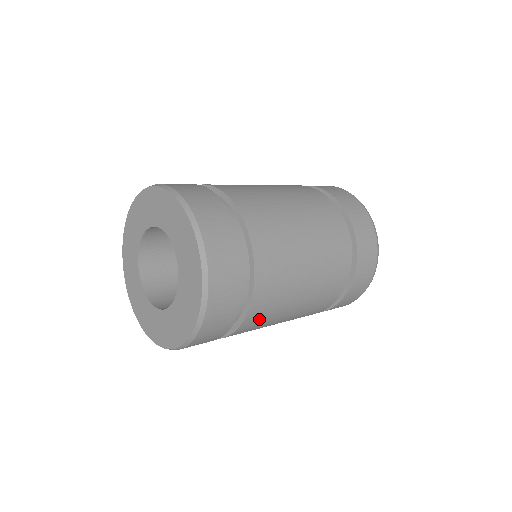
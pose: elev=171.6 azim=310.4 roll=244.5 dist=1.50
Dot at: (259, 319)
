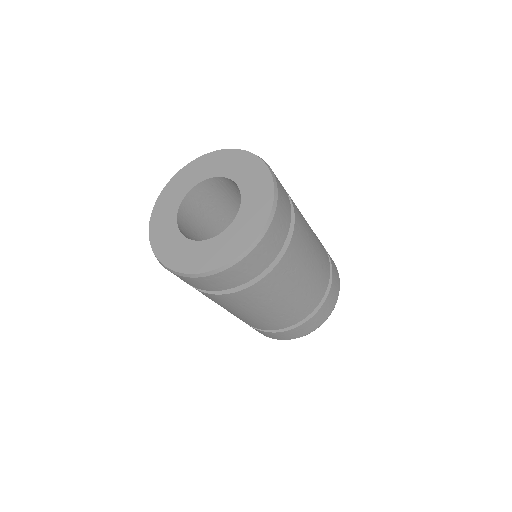
Dot at: (297, 251)
